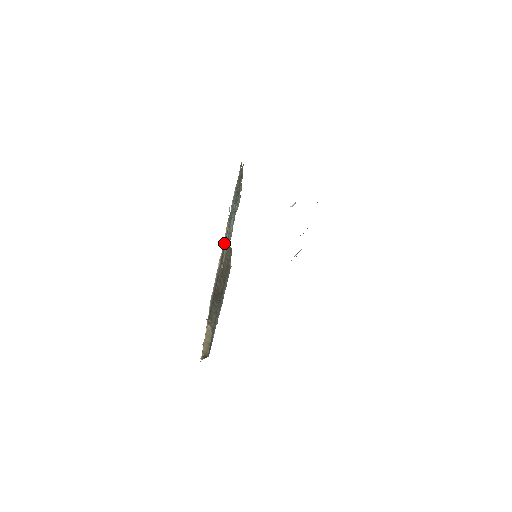
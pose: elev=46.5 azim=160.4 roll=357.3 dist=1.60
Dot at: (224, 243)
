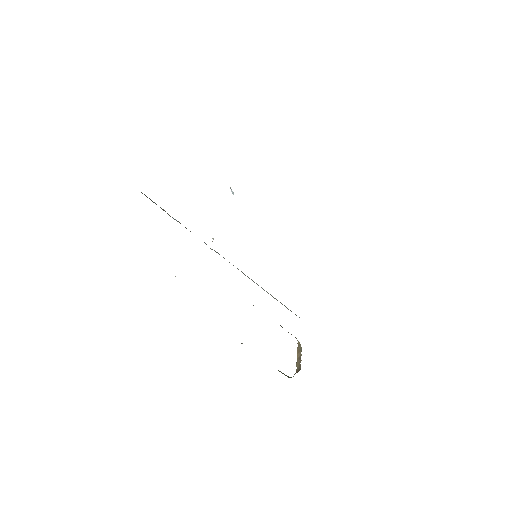
Dot at: occluded
